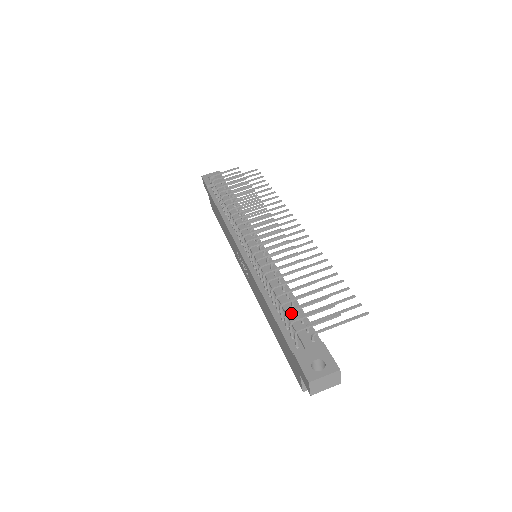
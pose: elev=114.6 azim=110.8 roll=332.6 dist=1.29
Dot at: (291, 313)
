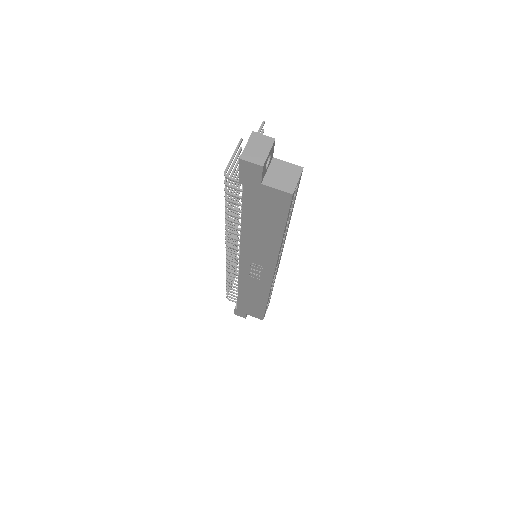
Dot at: occluded
